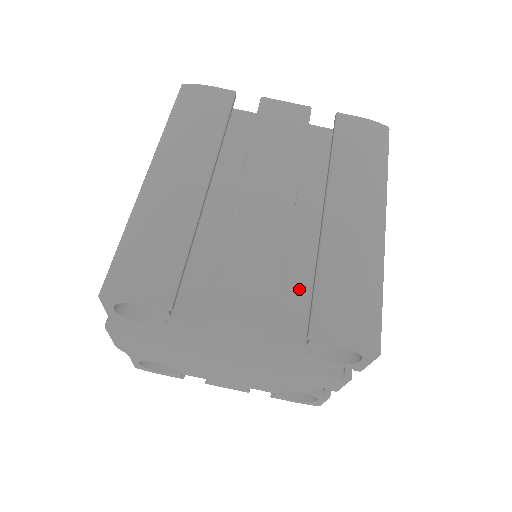
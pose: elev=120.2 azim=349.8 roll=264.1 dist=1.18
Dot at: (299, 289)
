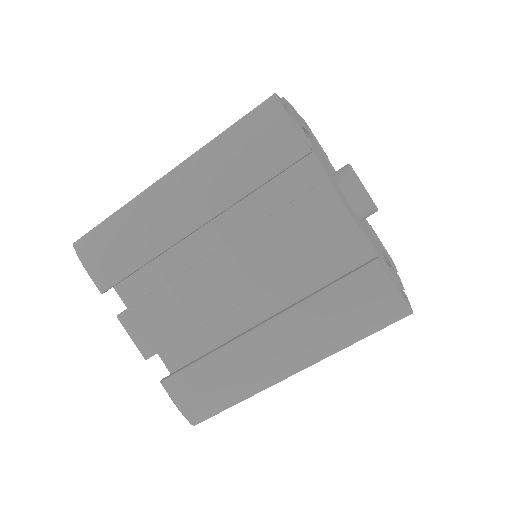
Dot at: (201, 344)
